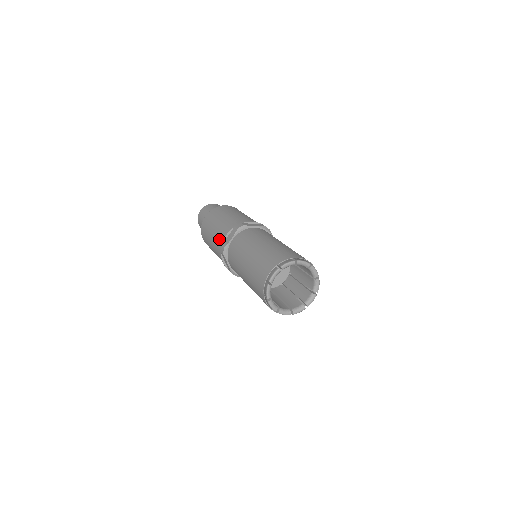
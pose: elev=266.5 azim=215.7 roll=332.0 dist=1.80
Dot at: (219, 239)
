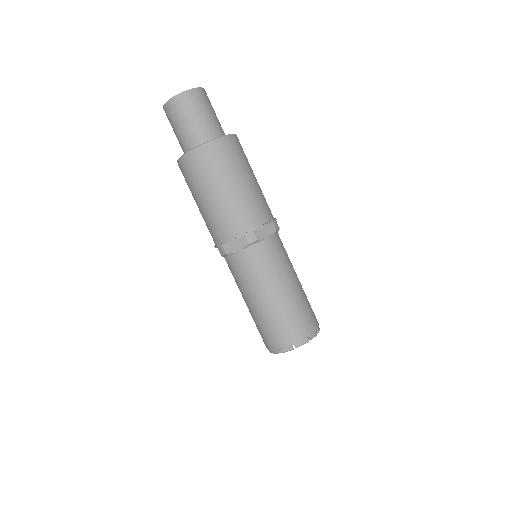
Dot at: (217, 229)
